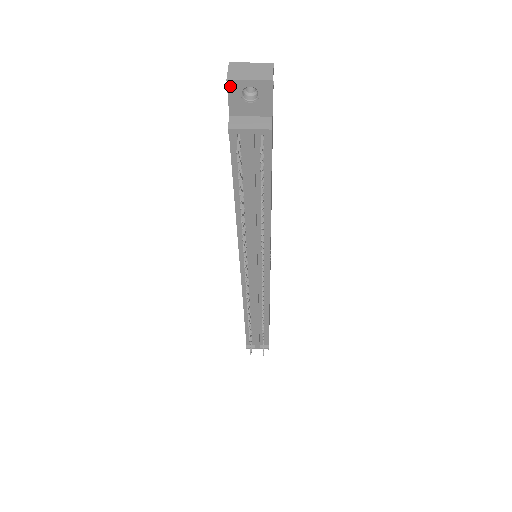
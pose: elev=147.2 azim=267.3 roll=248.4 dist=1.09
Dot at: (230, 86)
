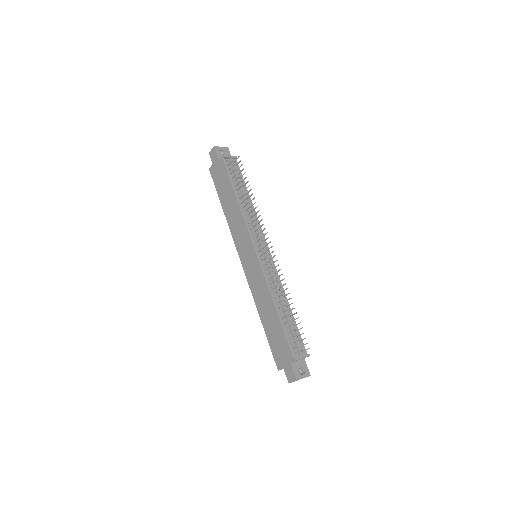
Dot at: (216, 148)
